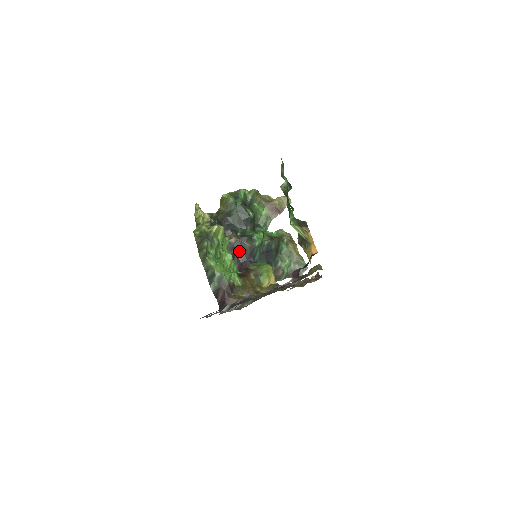
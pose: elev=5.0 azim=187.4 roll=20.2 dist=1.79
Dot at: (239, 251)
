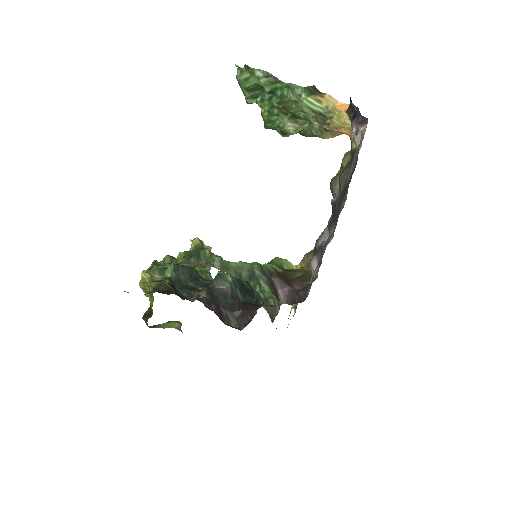
Dot at: (218, 302)
